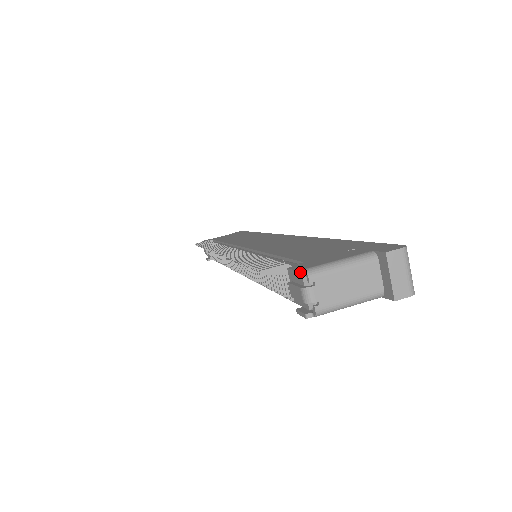
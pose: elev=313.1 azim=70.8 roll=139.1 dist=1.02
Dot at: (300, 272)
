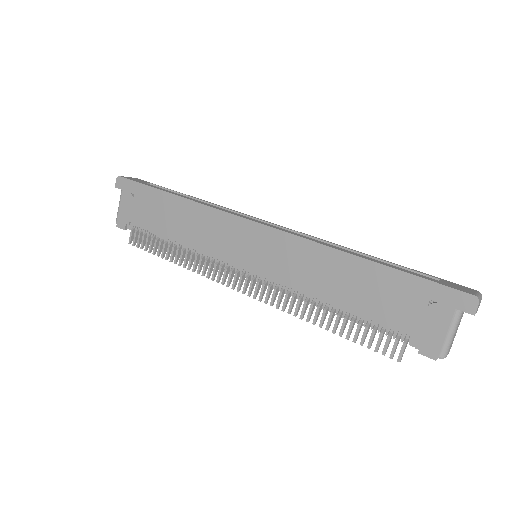
Dot at: occluded
